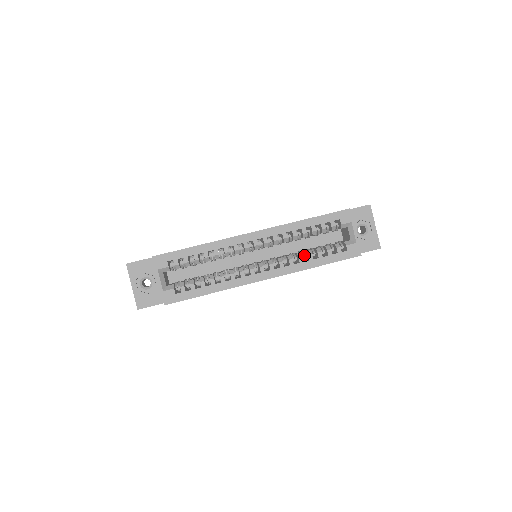
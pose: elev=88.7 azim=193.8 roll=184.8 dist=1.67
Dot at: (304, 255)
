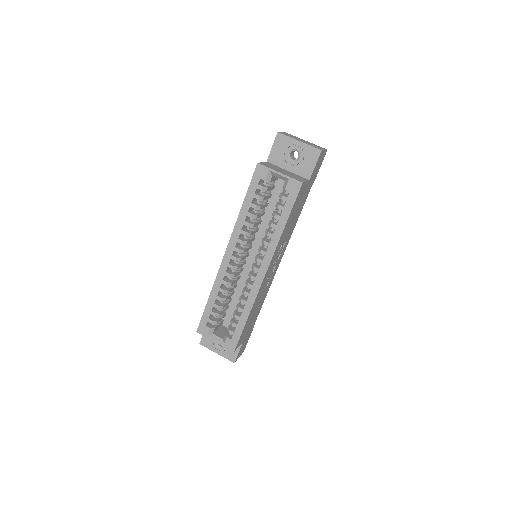
Dot at: occluded
